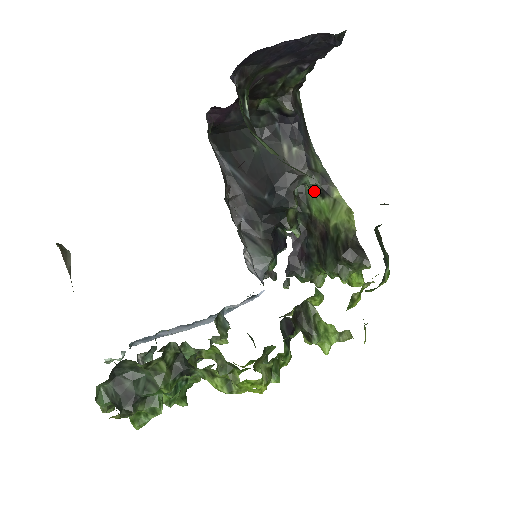
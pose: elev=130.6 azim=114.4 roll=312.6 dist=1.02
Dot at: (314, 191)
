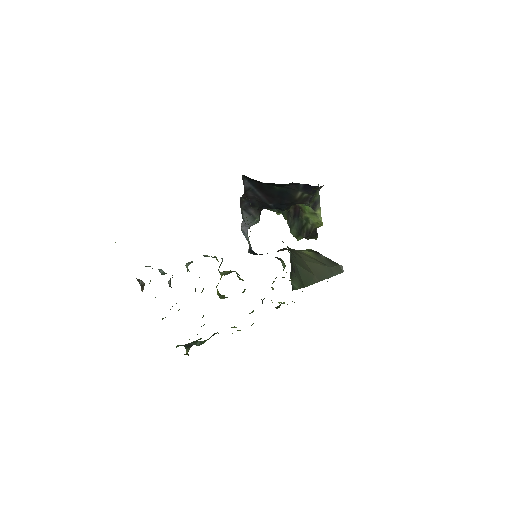
Dot at: occluded
